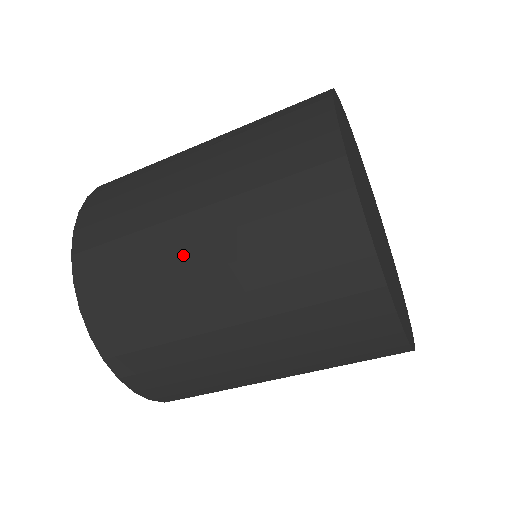
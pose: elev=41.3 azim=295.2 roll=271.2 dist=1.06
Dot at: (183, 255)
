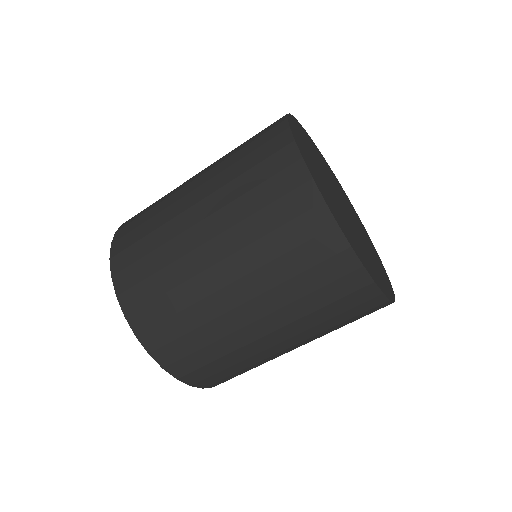
Dot at: (183, 190)
